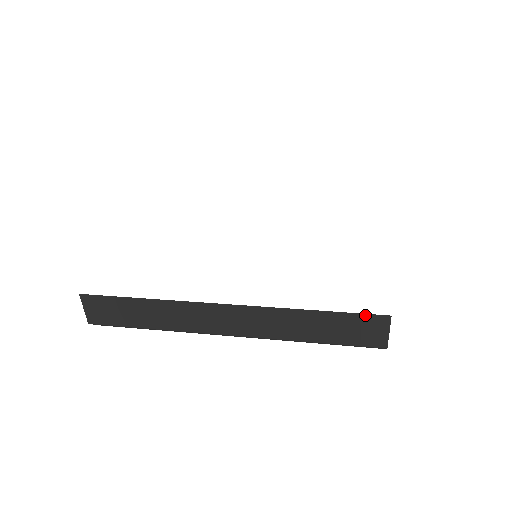
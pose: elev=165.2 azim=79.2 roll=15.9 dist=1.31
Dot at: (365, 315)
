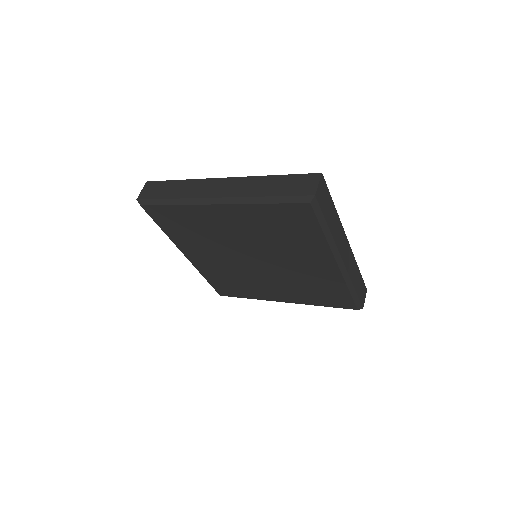
Dot at: (306, 175)
